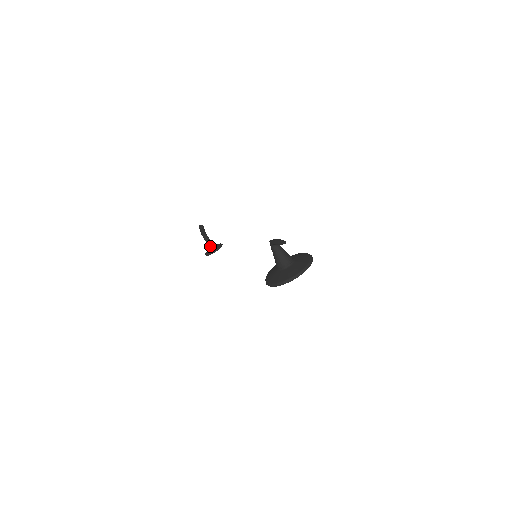
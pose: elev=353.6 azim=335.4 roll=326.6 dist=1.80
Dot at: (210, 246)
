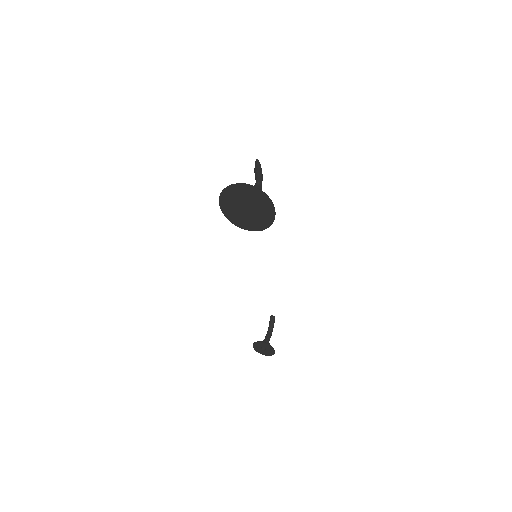
Dot at: (264, 341)
